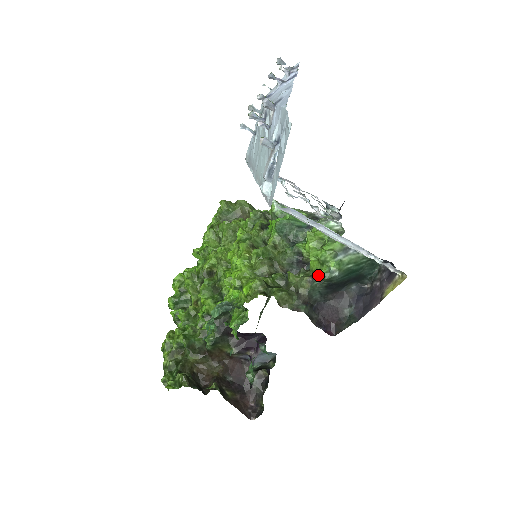
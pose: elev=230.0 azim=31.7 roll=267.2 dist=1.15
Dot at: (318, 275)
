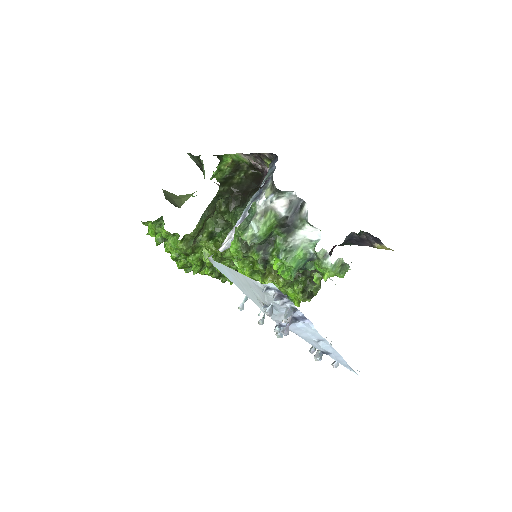
Dot at: occluded
